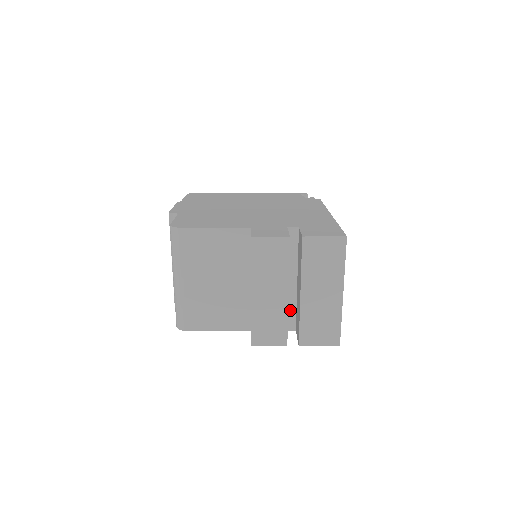
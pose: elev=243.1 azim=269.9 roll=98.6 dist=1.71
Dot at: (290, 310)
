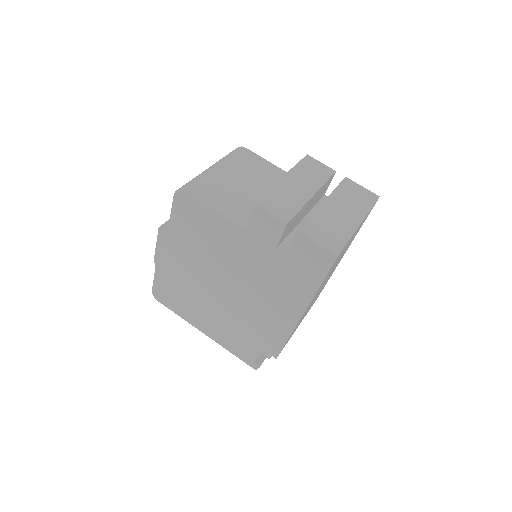
Dot at: (292, 238)
